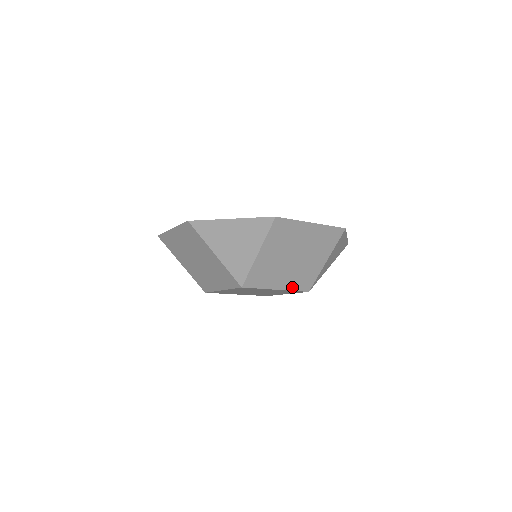
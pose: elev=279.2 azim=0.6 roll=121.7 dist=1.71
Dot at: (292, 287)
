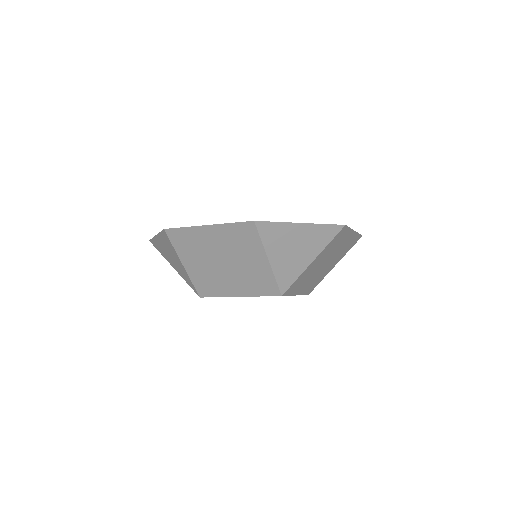
Dot at: (304, 292)
